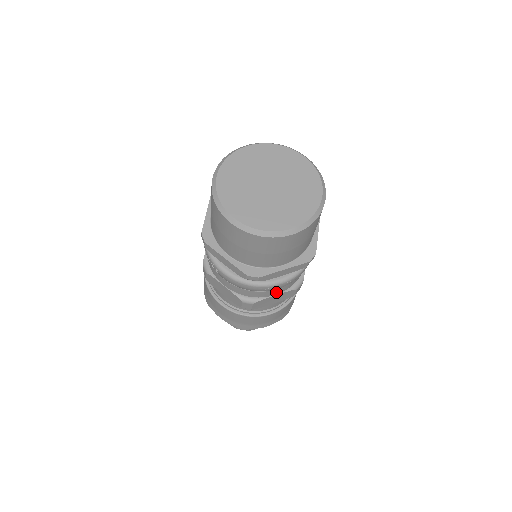
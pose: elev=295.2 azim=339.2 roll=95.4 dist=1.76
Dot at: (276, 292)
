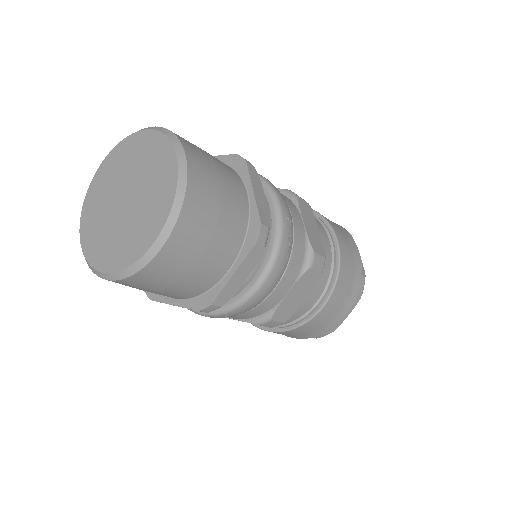
Dot at: occluded
